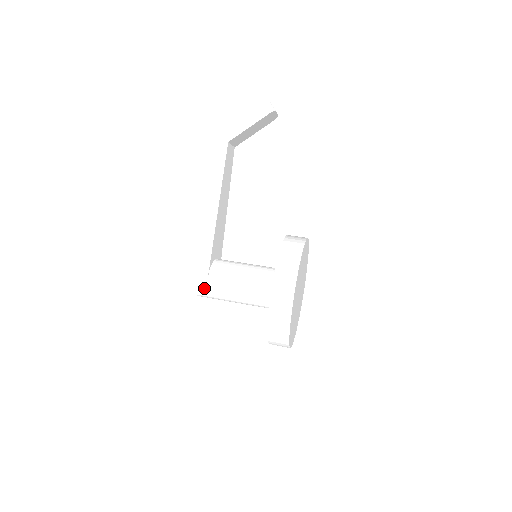
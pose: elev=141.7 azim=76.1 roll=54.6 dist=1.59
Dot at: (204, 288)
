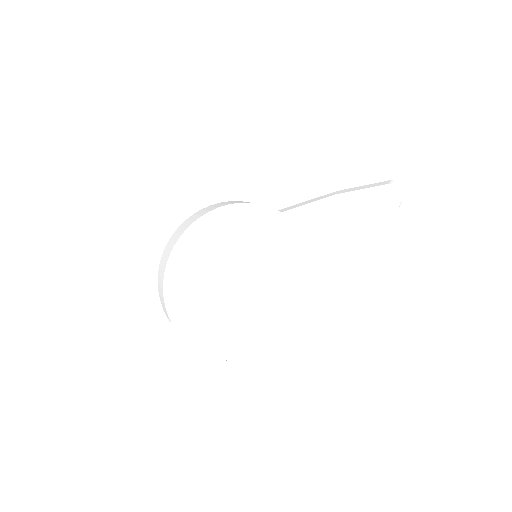
Dot at: occluded
